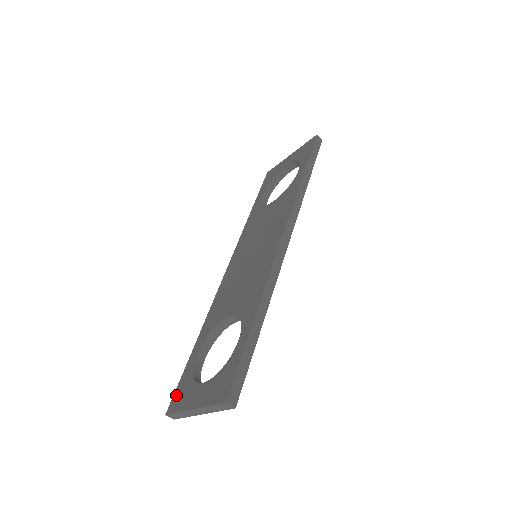
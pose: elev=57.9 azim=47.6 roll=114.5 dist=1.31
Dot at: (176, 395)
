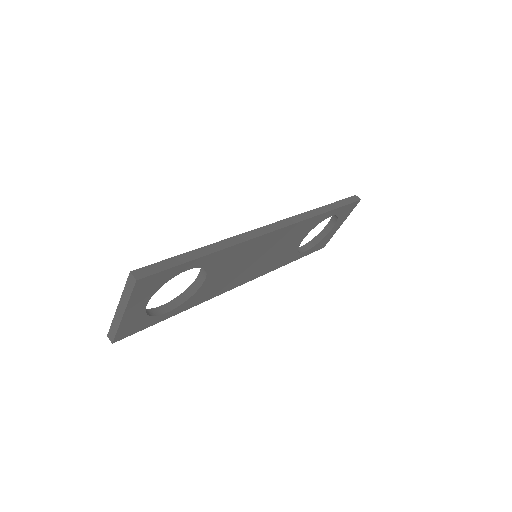
Dot at: occluded
